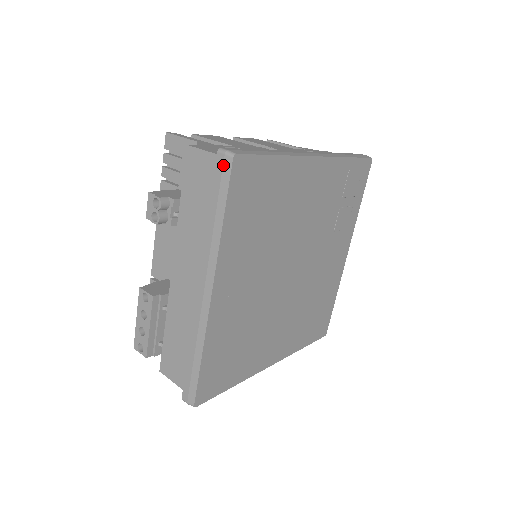
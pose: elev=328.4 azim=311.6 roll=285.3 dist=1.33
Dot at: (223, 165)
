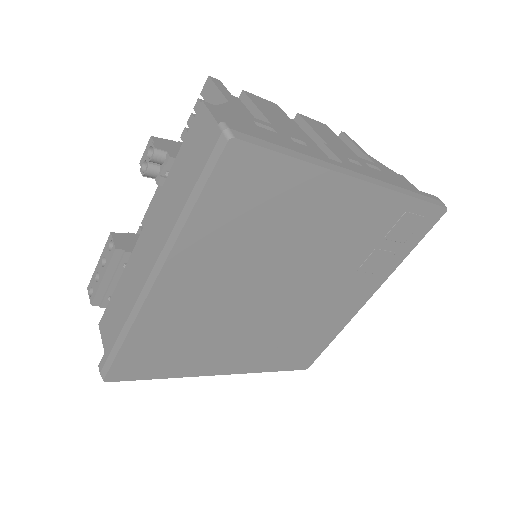
Dot at: (216, 144)
